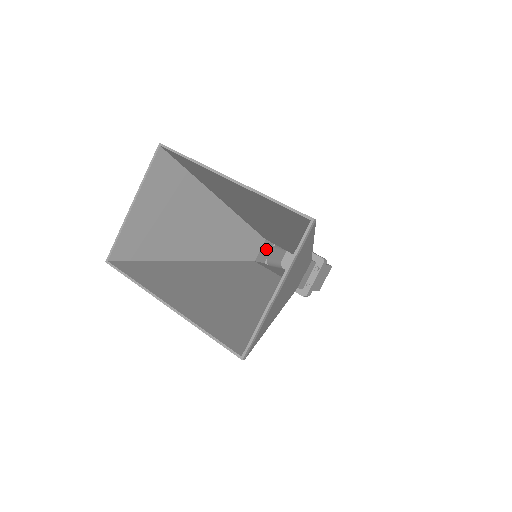
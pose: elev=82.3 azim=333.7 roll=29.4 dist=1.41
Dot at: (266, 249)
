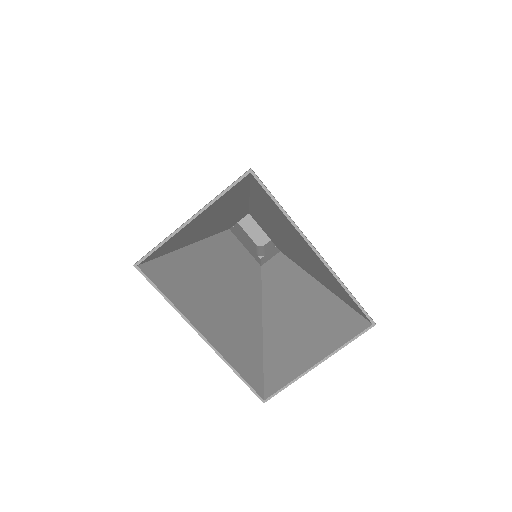
Dot at: occluded
